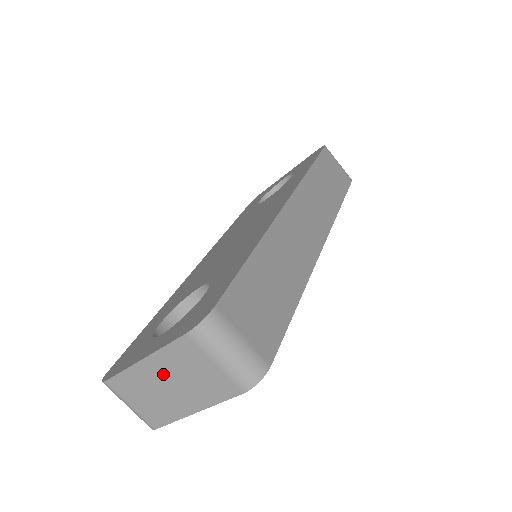
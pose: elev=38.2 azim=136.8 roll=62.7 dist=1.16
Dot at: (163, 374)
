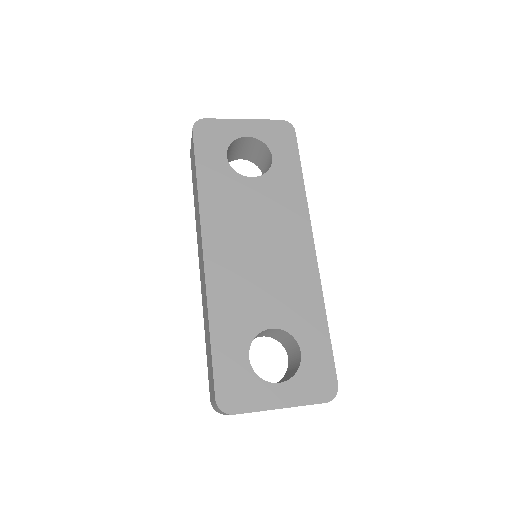
Dot at: occluded
